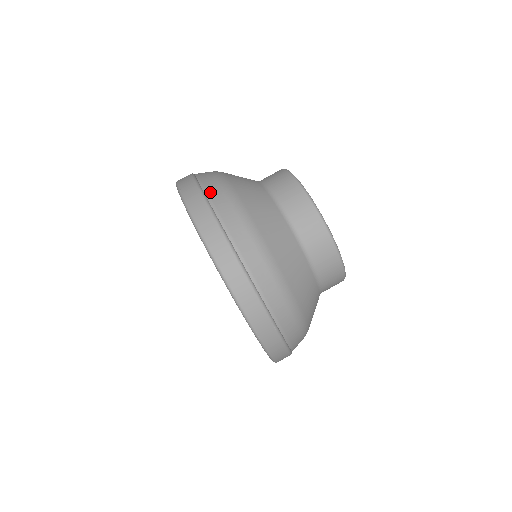
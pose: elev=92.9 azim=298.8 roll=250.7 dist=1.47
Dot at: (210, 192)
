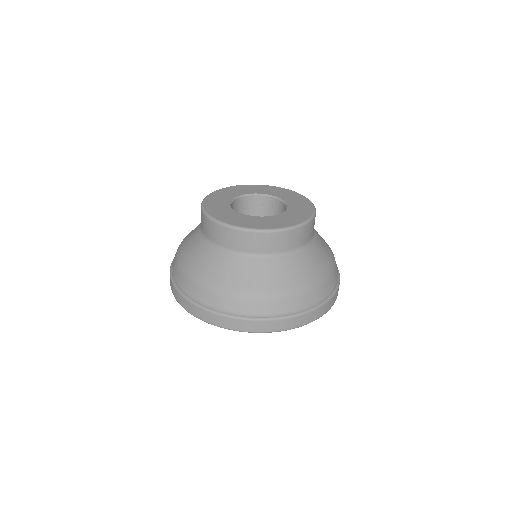
Dot at: (247, 313)
